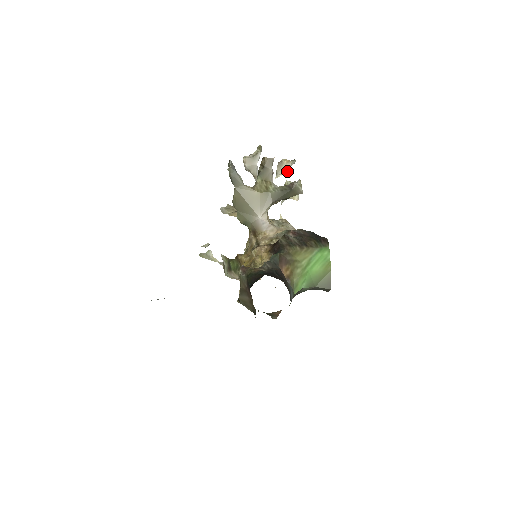
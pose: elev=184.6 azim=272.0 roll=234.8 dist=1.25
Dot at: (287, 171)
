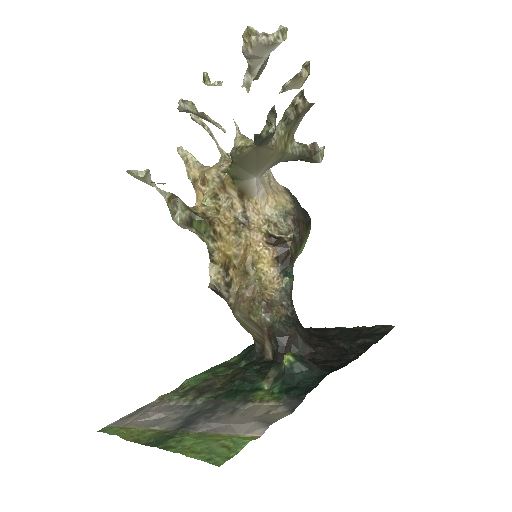
Dot at: (297, 88)
